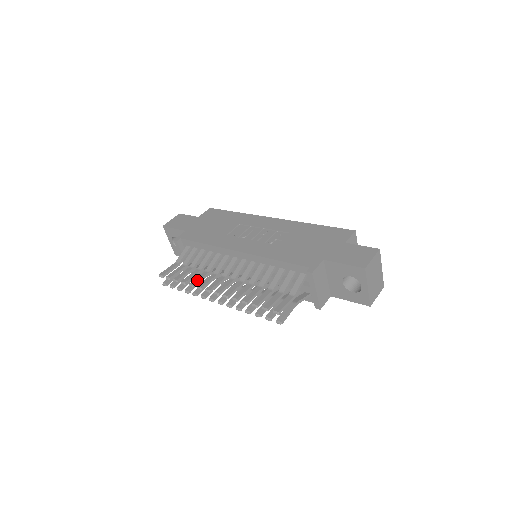
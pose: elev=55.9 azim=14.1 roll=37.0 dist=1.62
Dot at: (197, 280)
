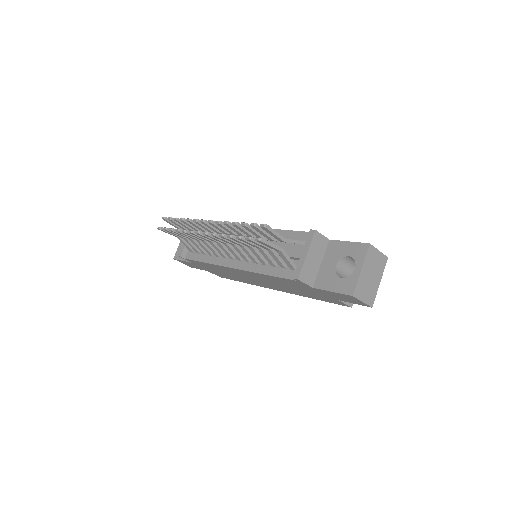
Dot at: occluded
